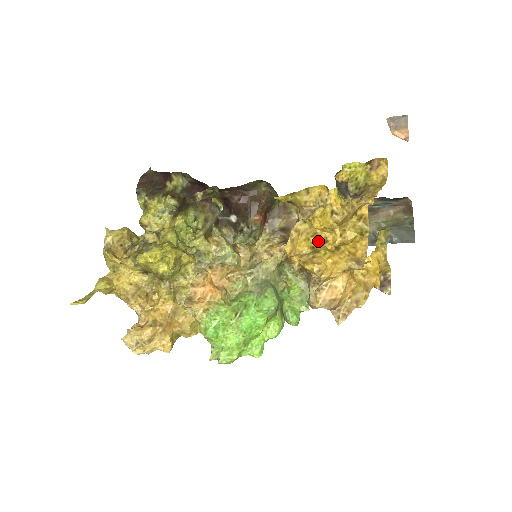
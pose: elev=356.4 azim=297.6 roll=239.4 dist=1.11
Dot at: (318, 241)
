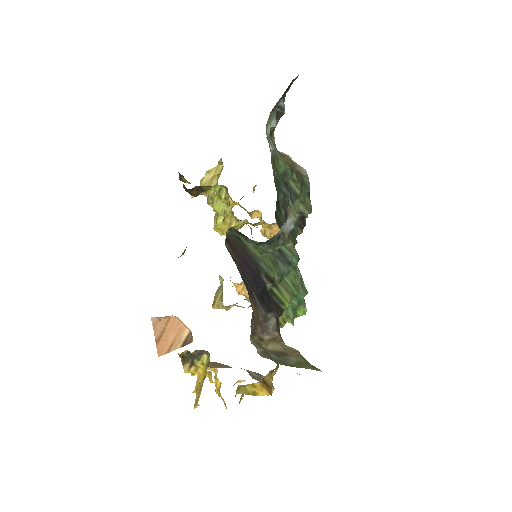
Dot at: occluded
